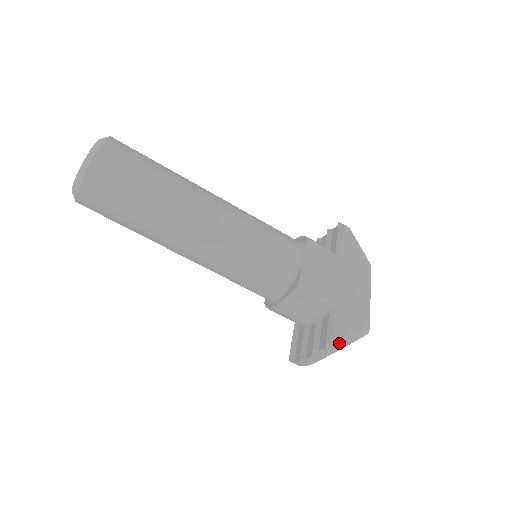
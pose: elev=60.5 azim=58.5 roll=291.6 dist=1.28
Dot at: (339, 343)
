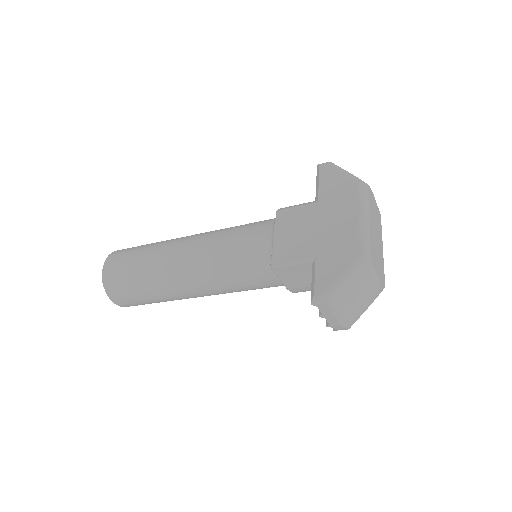
Dot at: (324, 297)
